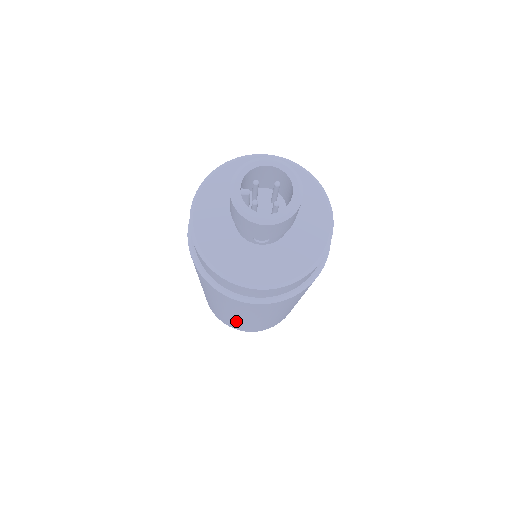
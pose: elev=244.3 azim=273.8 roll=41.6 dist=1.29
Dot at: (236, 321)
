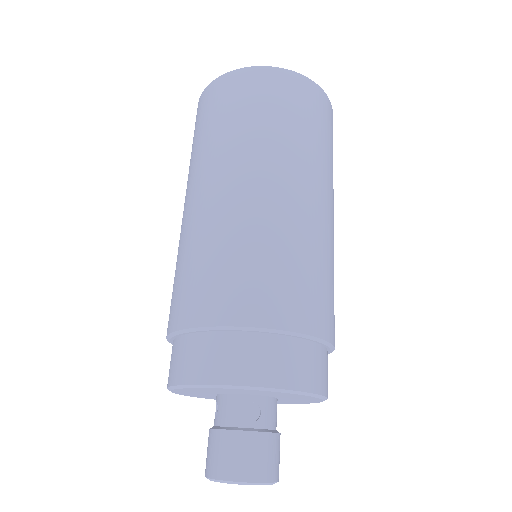
Dot at: occluded
